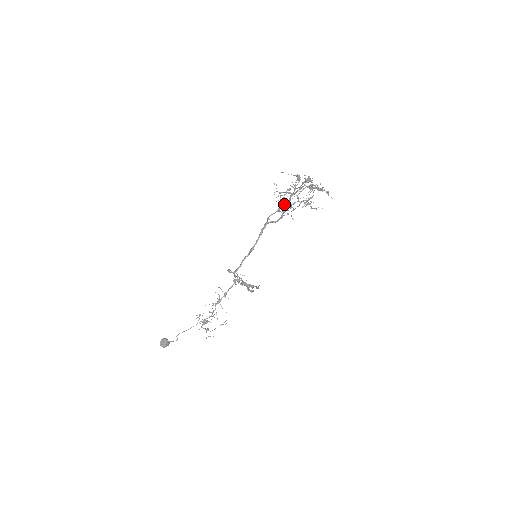
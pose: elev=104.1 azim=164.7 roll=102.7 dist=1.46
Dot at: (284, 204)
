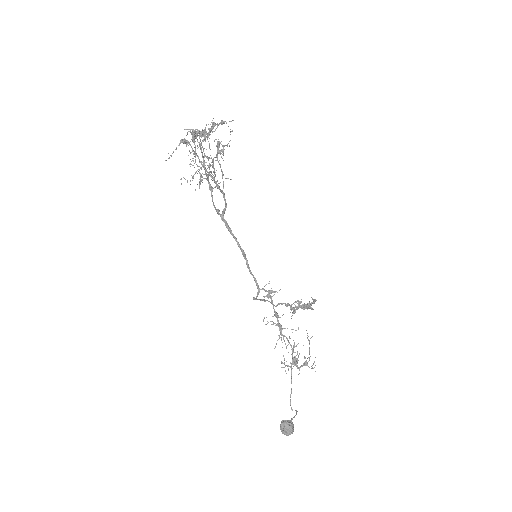
Dot at: (206, 178)
